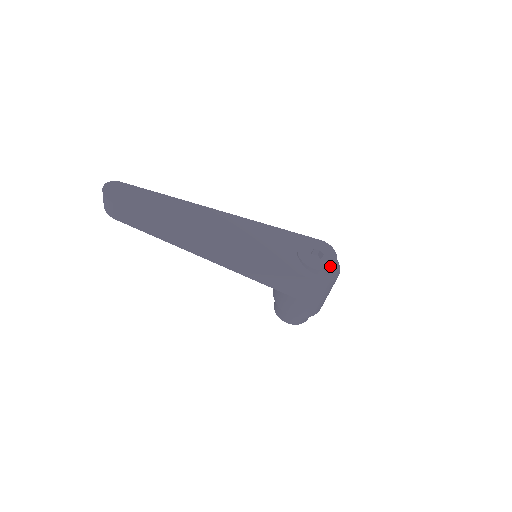
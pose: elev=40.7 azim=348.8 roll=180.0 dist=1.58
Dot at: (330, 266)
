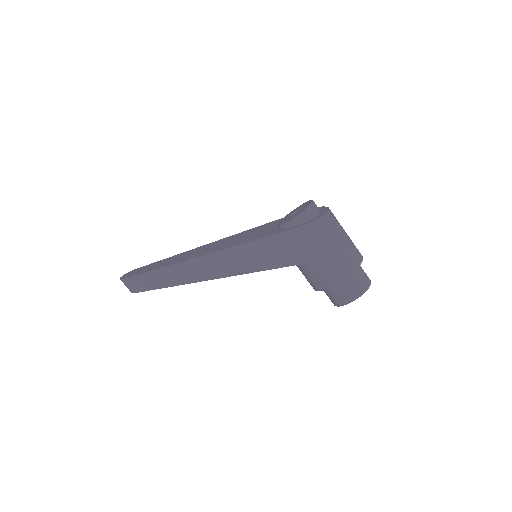
Dot at: (303, 210)
